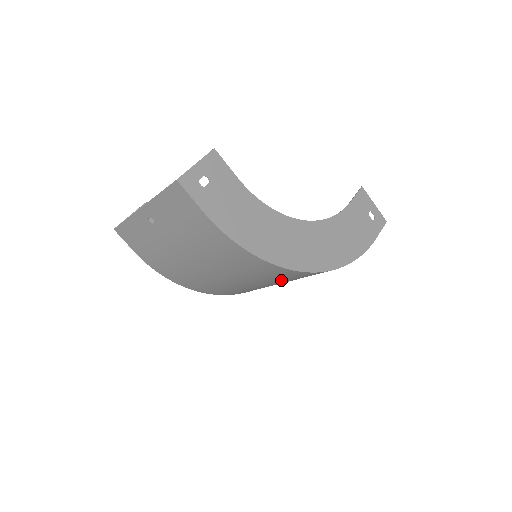
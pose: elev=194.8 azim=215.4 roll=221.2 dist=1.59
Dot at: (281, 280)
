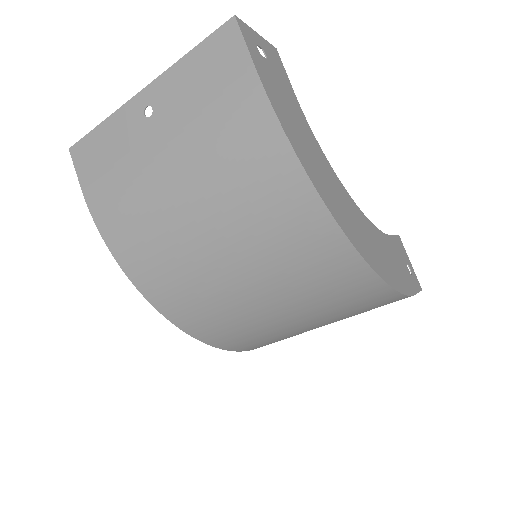
Dot at: (295, 278)
